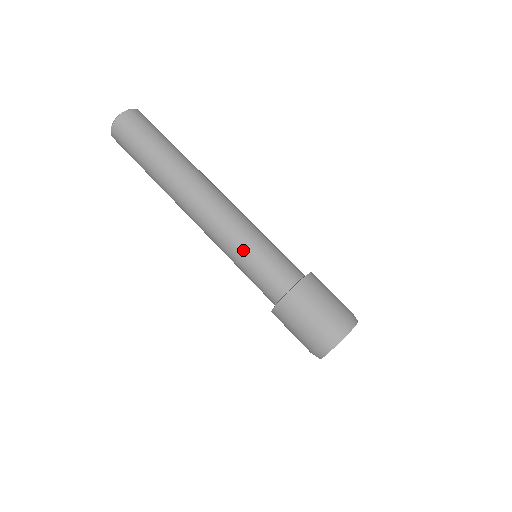
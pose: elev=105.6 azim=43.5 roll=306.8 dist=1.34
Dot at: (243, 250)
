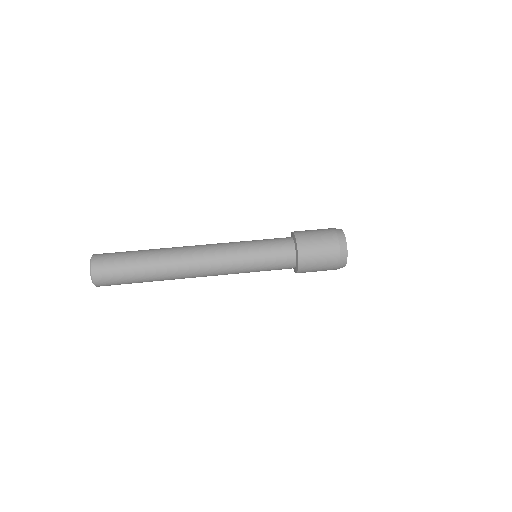
Dot at: (251, 265)
